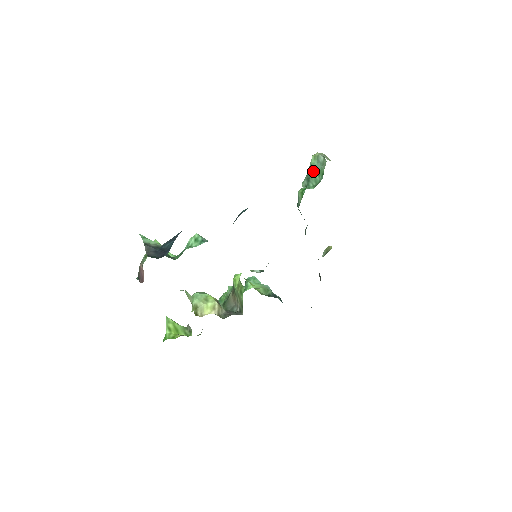
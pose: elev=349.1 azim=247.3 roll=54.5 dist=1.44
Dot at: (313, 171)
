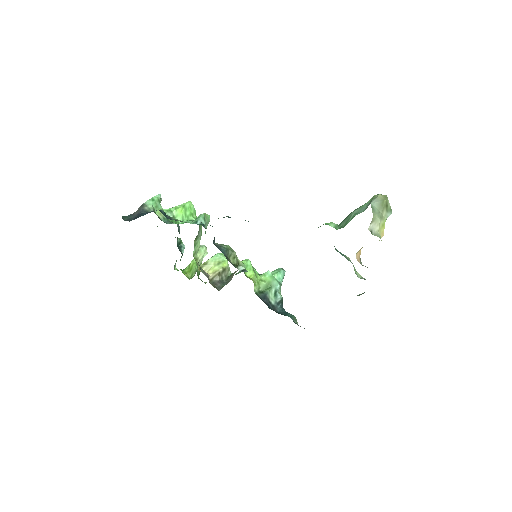
Dot at: (354, 212)
